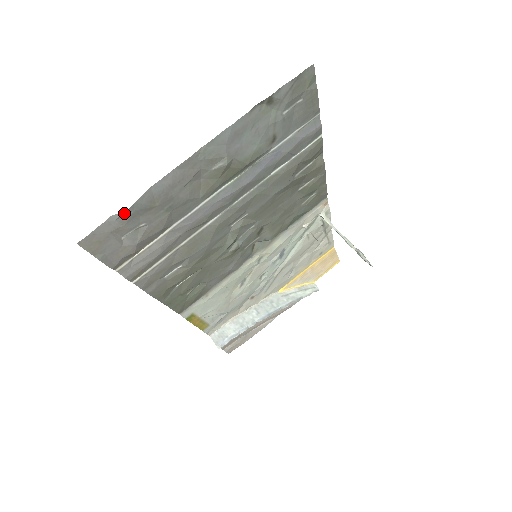
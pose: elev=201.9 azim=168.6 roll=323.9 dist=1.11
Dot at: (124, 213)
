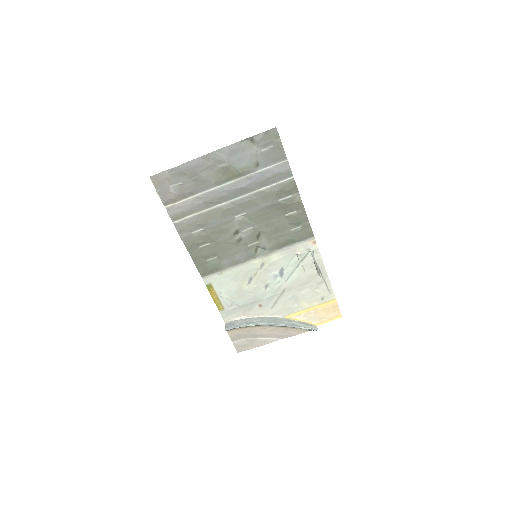
Dot at: (172, 170)
